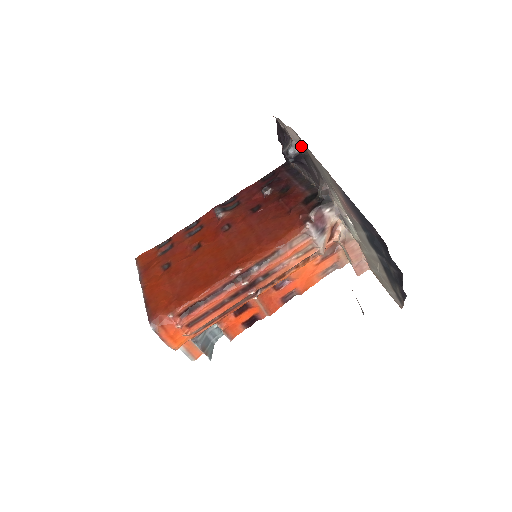
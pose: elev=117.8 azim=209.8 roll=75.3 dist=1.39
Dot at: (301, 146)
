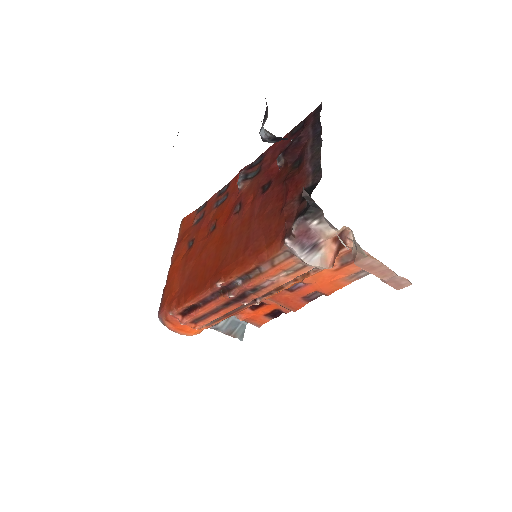
Dot at: (267, 131)
